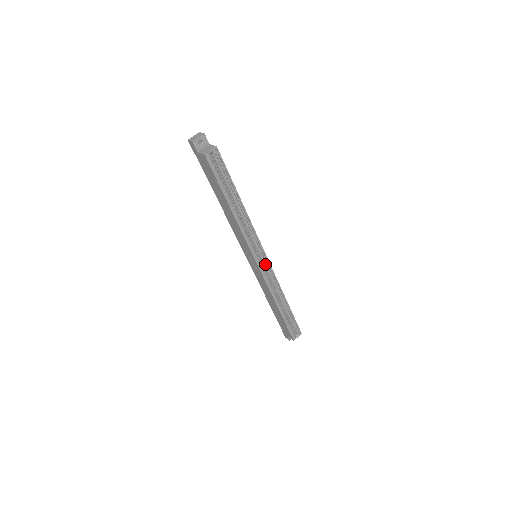
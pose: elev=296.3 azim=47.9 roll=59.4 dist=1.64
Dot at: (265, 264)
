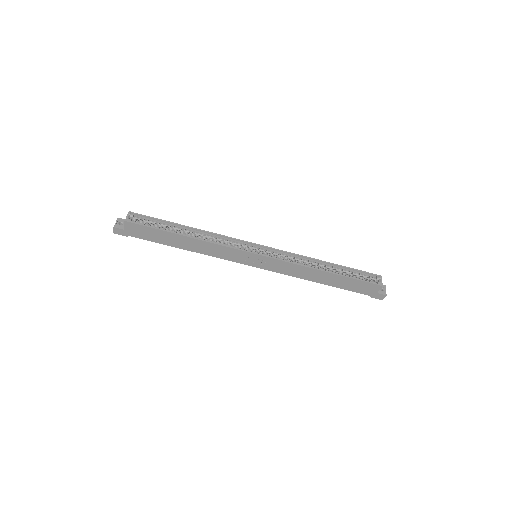
Dot at: (267, 251)
